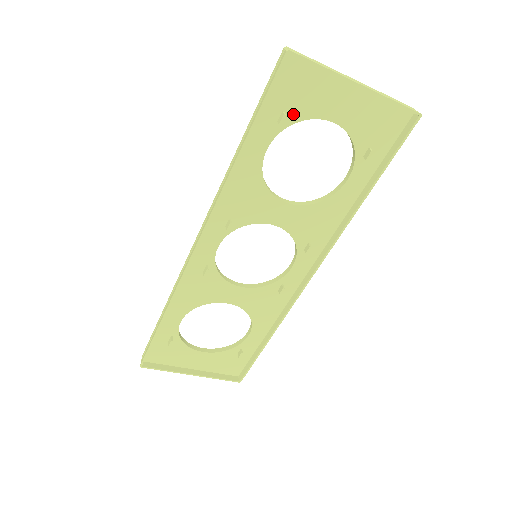
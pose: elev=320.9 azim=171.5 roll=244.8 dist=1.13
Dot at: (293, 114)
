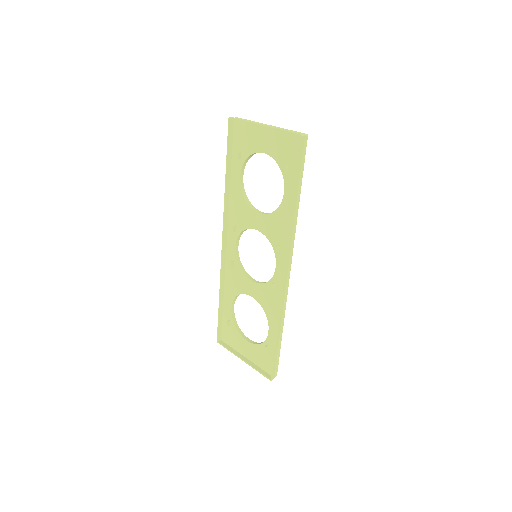
Dot at: (245, 152)
